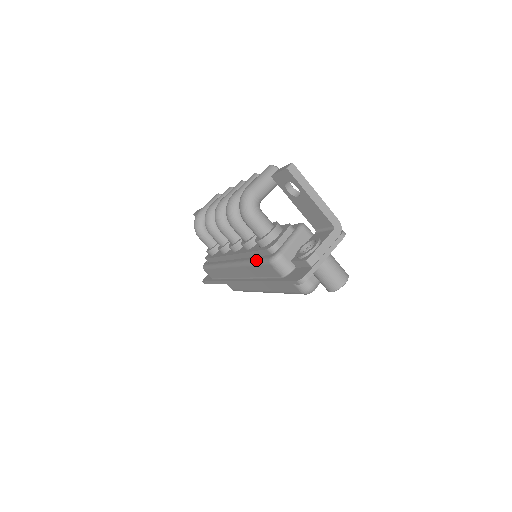
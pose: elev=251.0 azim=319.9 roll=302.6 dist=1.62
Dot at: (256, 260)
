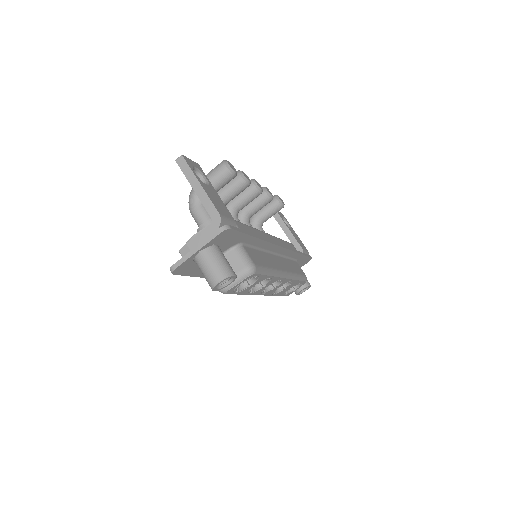
Dot at: occluded
